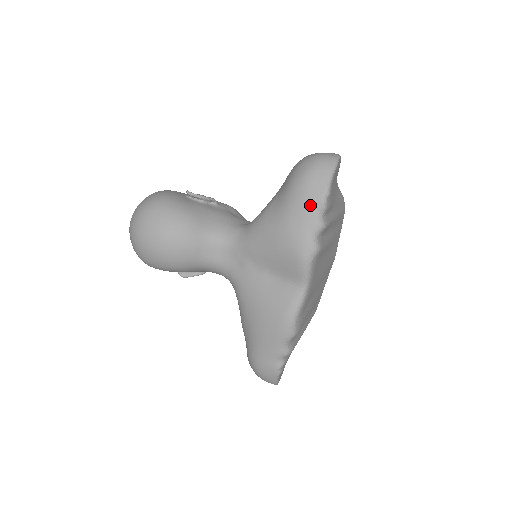
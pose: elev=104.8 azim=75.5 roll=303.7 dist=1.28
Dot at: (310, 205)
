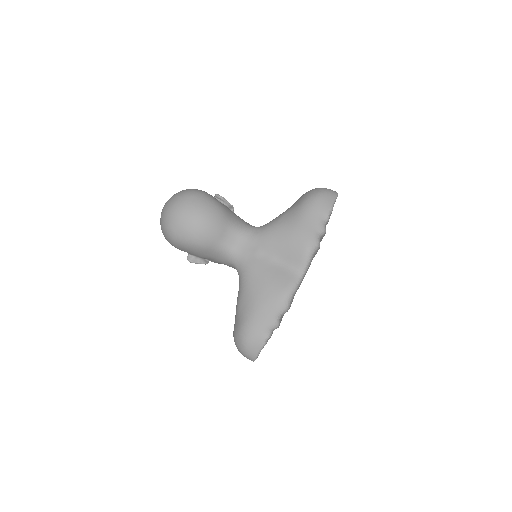
Dot at: (319, 214)
